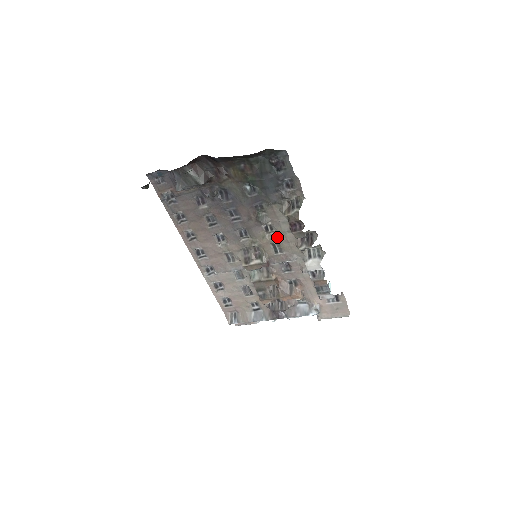
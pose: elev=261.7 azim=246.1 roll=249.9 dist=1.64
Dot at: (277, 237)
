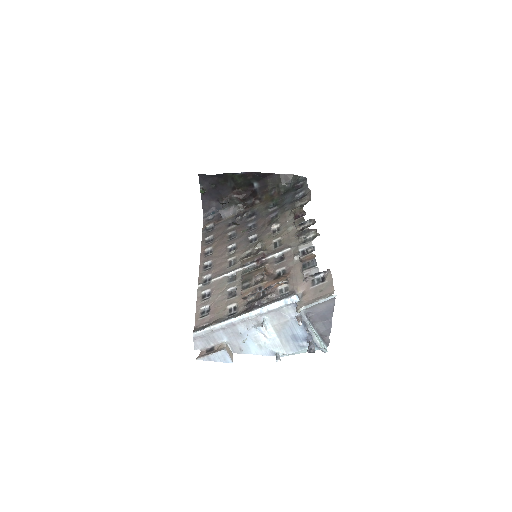
Dot at: (281, 234)
